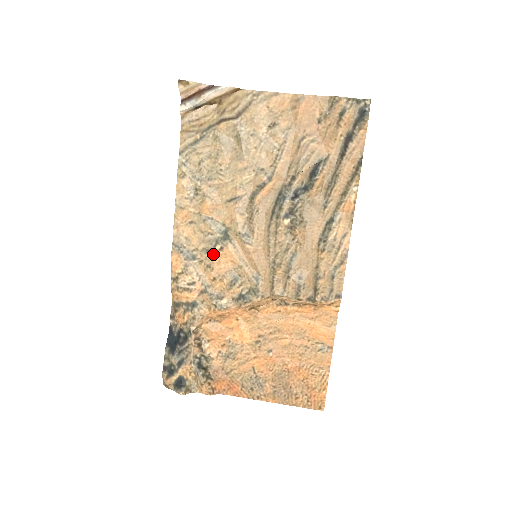
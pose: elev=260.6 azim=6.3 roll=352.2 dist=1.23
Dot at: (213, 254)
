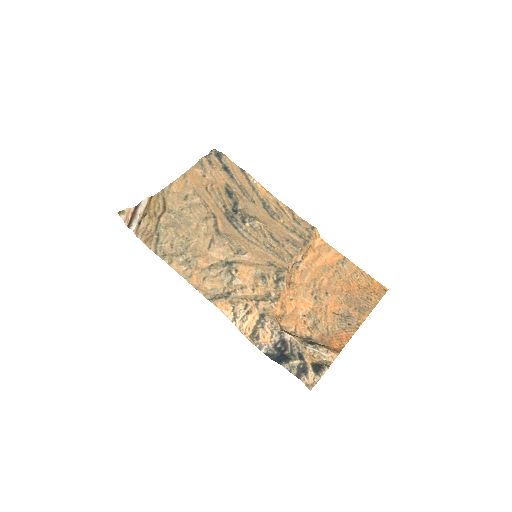
Dot at: (236, 278)
